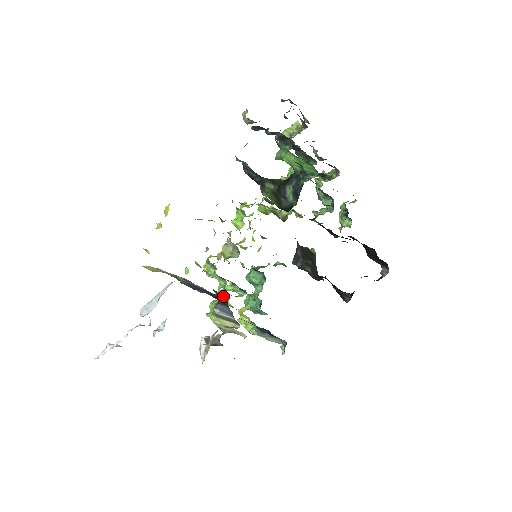
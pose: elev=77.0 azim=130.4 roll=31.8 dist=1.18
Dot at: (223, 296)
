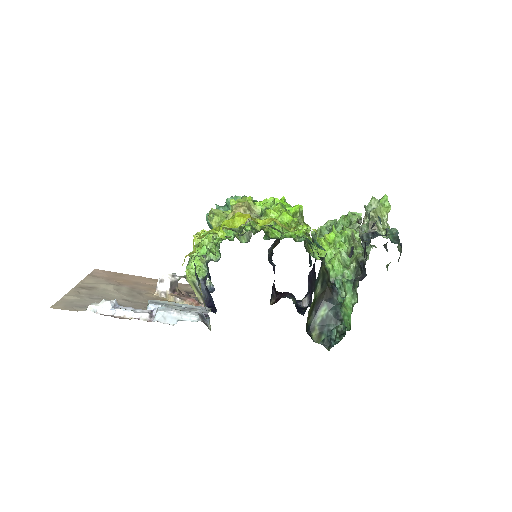
Dot at: (215, 308)
